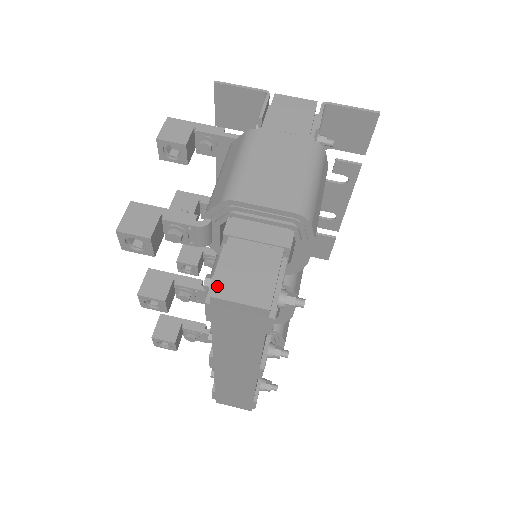
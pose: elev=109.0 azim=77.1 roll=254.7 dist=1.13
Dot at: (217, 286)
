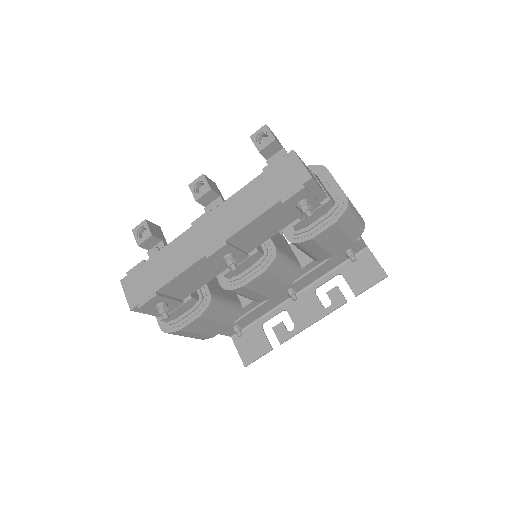
Dot at: occluded
